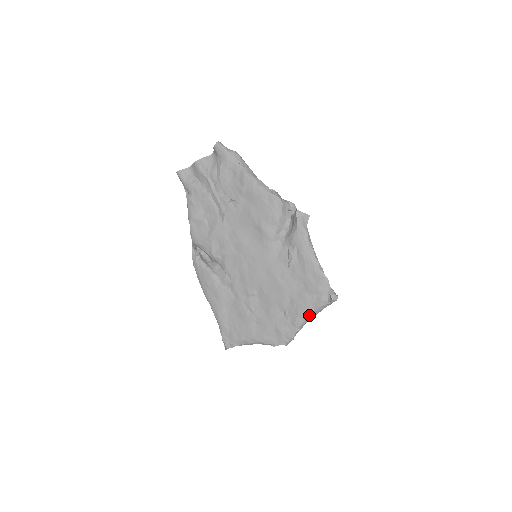
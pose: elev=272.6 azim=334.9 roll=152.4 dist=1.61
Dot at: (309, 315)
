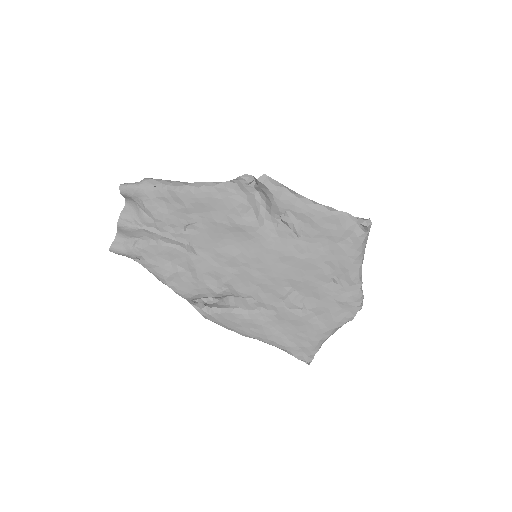
Dot at: (358, 262)
